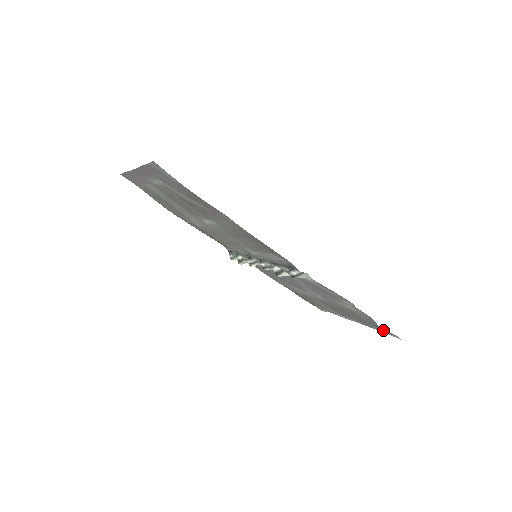
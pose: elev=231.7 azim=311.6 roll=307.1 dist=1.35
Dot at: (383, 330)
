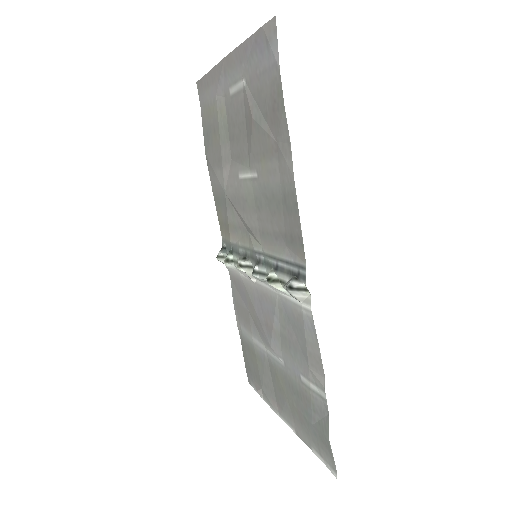
Dot at: (323, 450)
